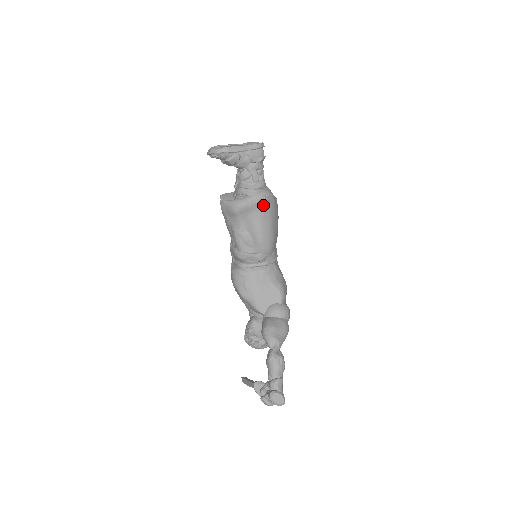
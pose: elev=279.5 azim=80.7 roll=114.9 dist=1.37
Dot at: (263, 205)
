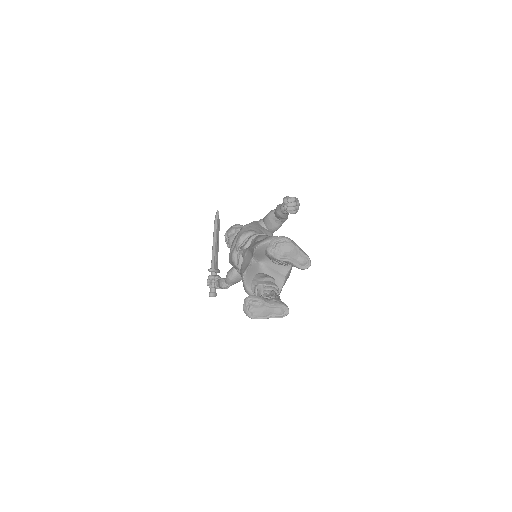
Dot at: occluded
